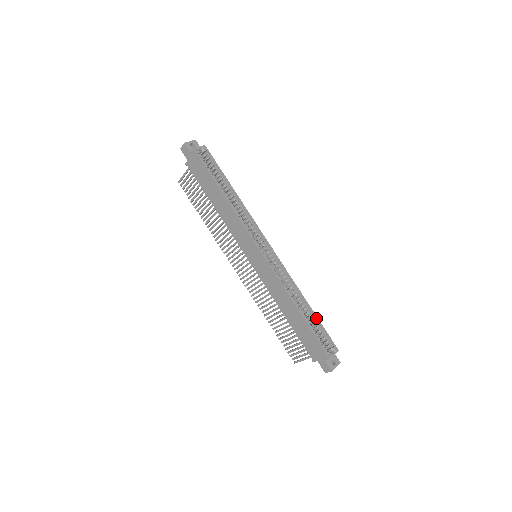
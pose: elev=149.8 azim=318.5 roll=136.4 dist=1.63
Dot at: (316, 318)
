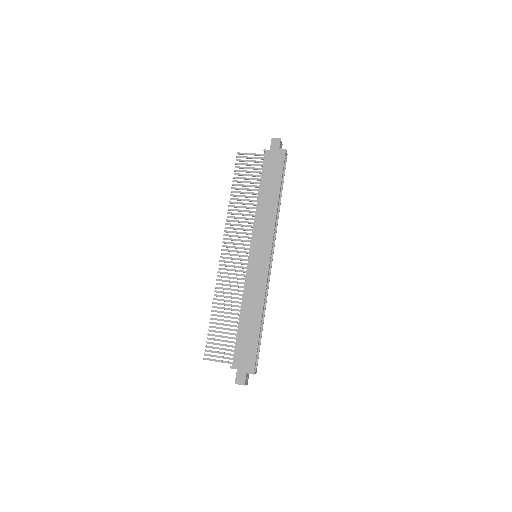
Dot at: (261, 336)
